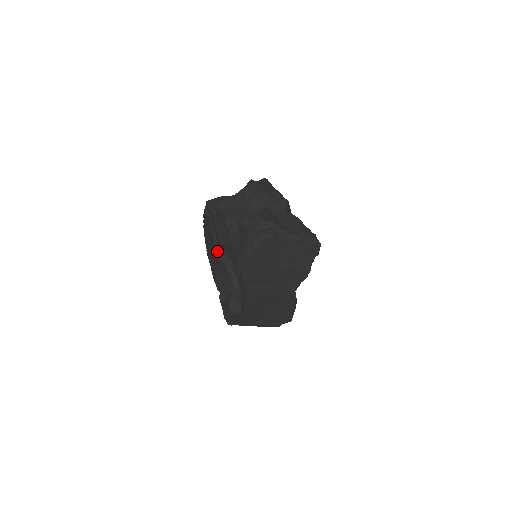
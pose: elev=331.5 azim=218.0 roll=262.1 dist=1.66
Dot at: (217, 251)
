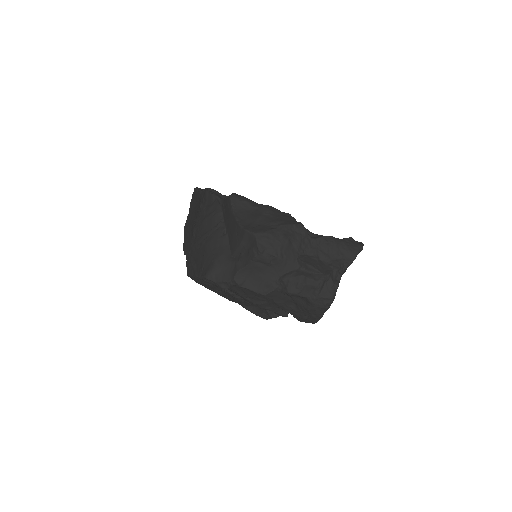
Dot at: (244, 301)
